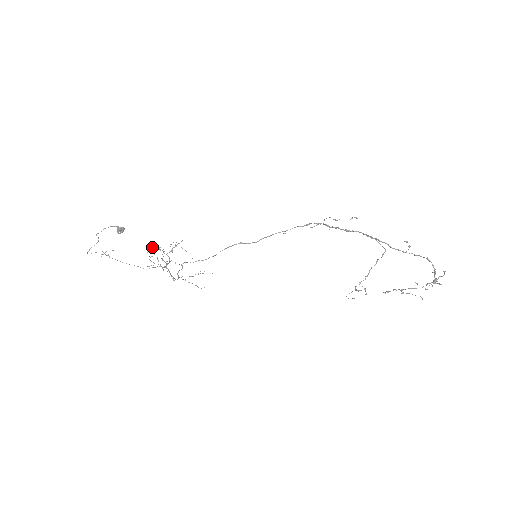
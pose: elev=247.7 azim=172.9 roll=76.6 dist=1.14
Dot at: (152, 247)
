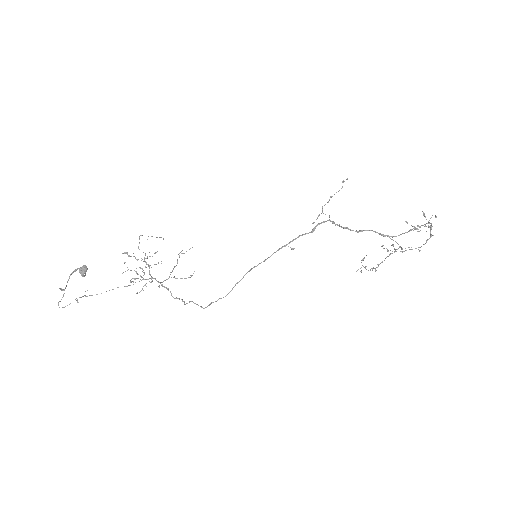
Dot at: occluded
